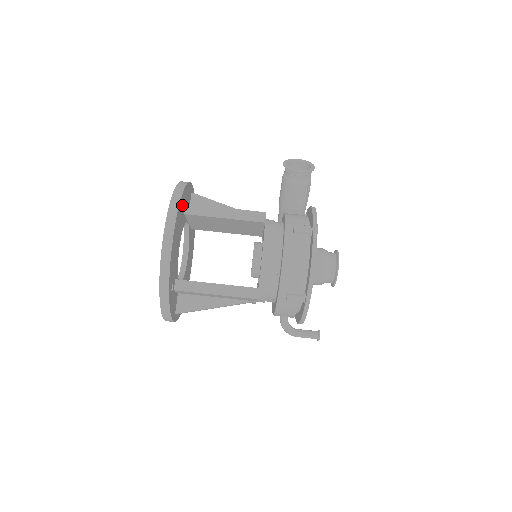
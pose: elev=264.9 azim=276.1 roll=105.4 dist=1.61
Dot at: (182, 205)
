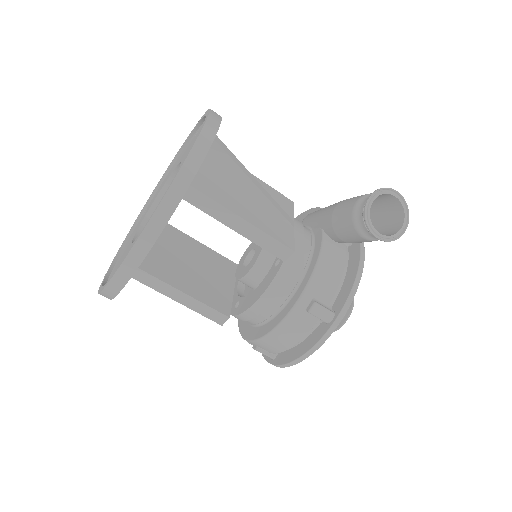
Dot at: occluded
